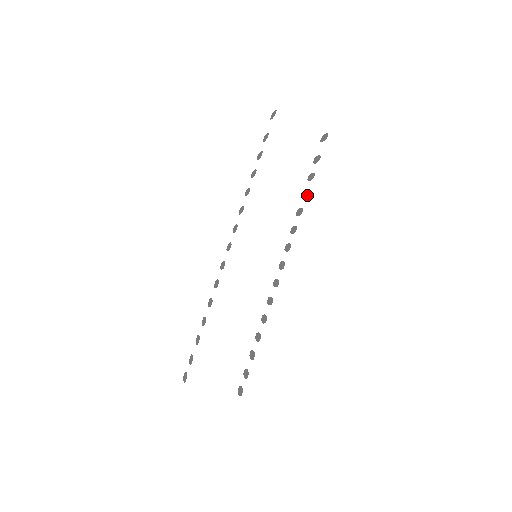
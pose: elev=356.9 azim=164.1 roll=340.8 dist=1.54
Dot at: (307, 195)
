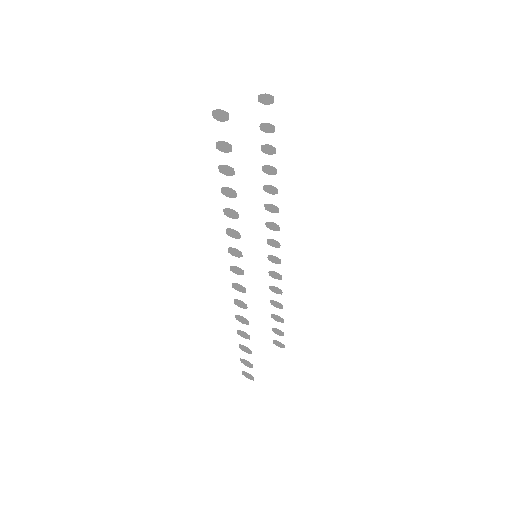
Dot at: (276, 173)
